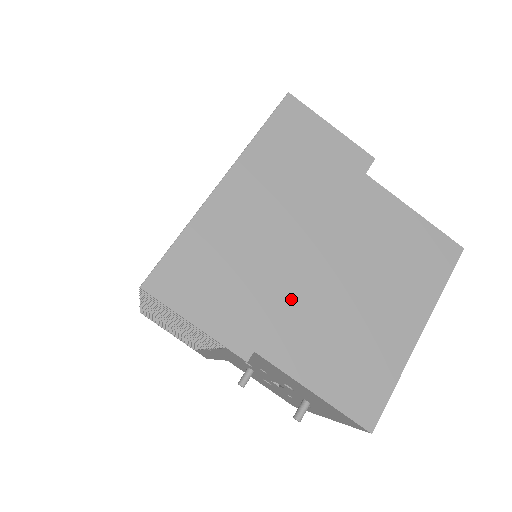
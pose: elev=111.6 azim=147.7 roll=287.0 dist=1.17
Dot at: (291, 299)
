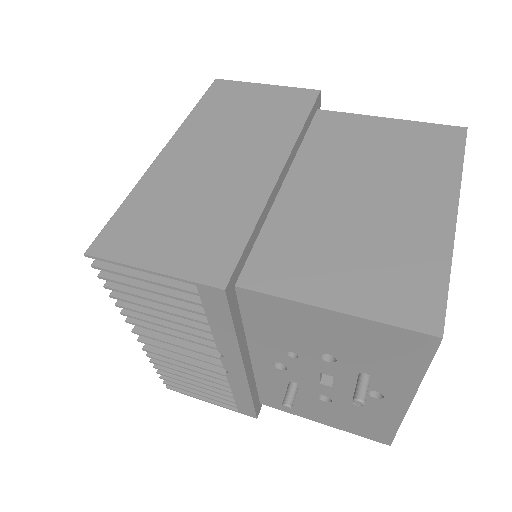
Dot at: (270, 226)
